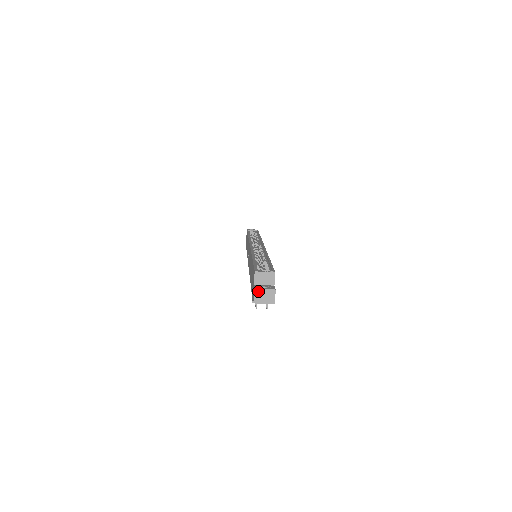
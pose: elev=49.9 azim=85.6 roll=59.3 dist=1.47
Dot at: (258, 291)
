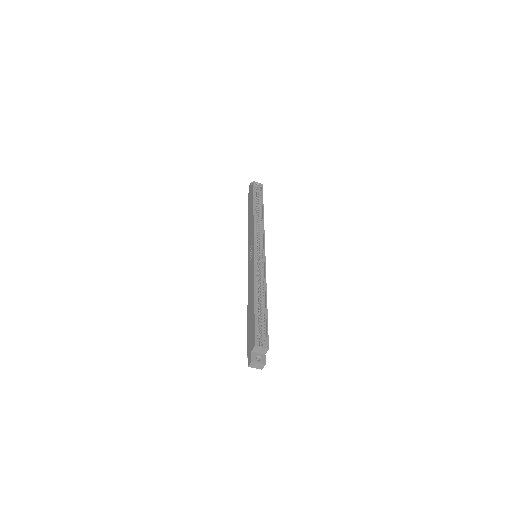
Dot at: (253, 363)
